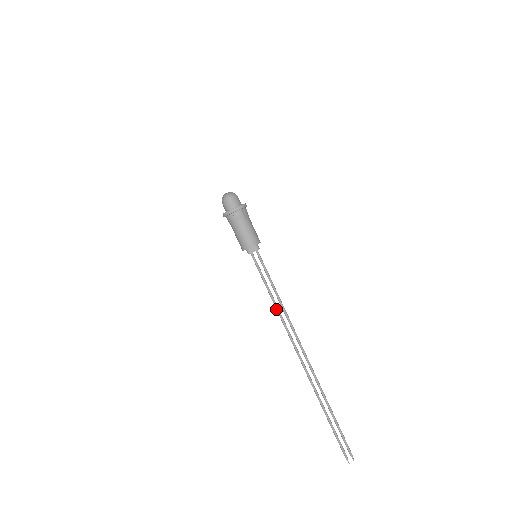
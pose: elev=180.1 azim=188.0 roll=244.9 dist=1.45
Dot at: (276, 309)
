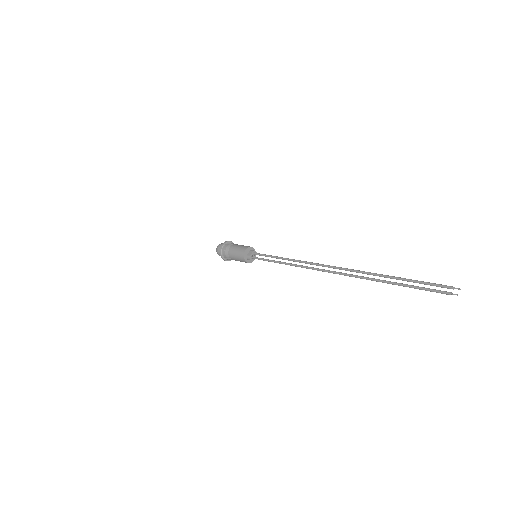
Dot at: (291, 265)
